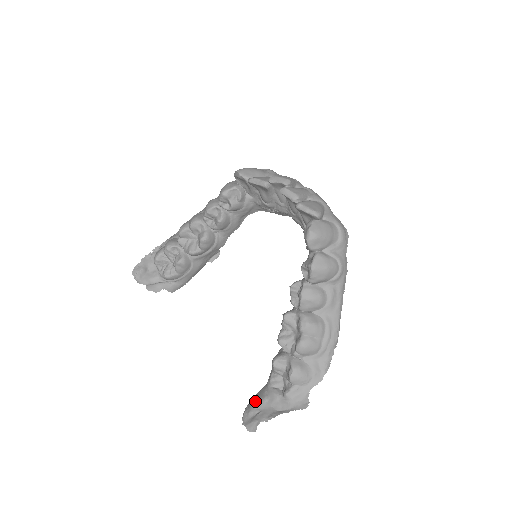
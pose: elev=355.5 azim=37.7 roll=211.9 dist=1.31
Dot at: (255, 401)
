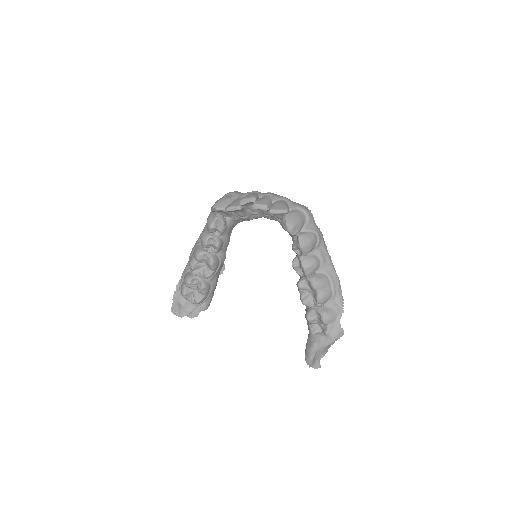
Dot at: (309, 349)
